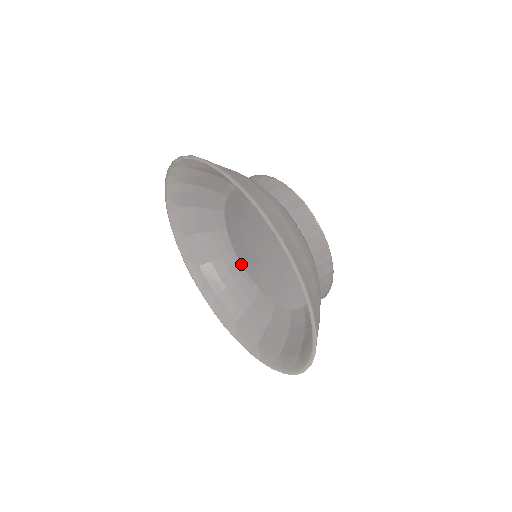
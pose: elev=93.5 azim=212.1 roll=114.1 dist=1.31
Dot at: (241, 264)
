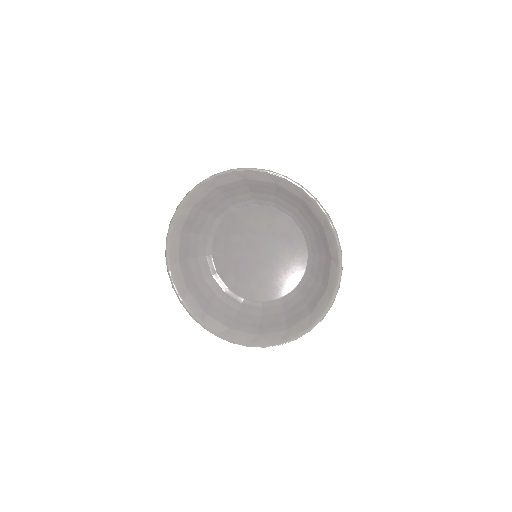
Dot at: (223, 282)
